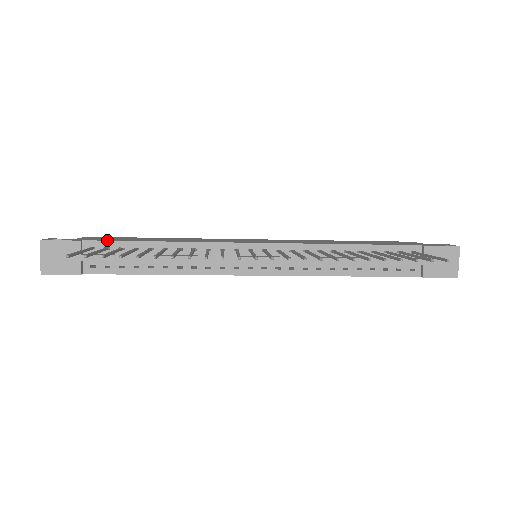
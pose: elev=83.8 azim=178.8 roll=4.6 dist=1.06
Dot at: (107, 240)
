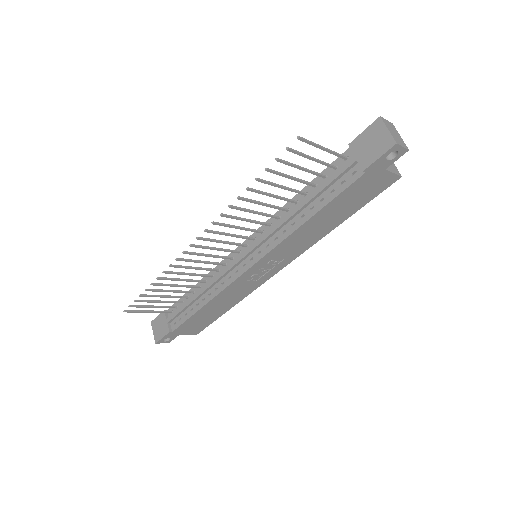
Dot at: occluded
